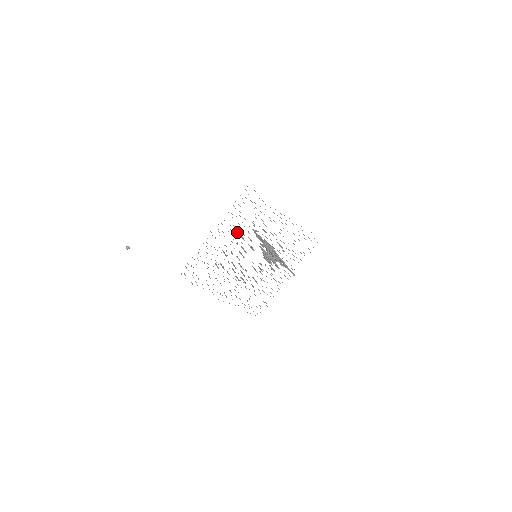
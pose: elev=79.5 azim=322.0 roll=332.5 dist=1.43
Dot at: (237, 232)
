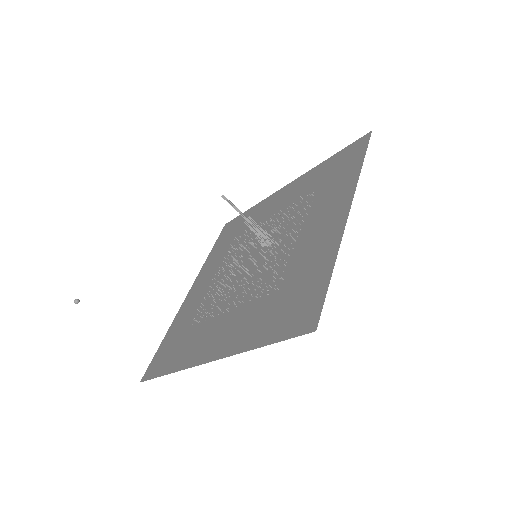
Dot at: (250, 285)
